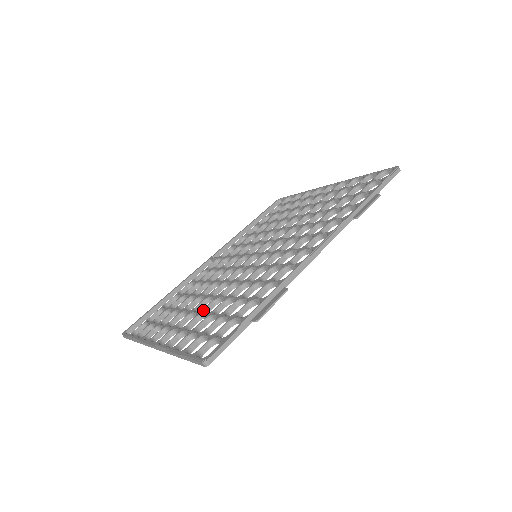
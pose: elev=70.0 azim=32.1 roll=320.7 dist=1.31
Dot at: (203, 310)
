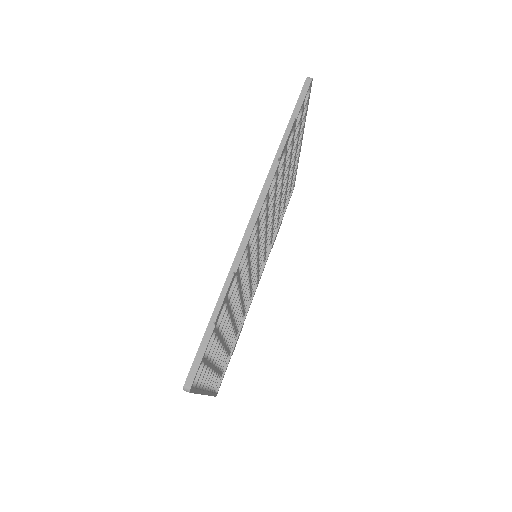
Dot at: occluded
